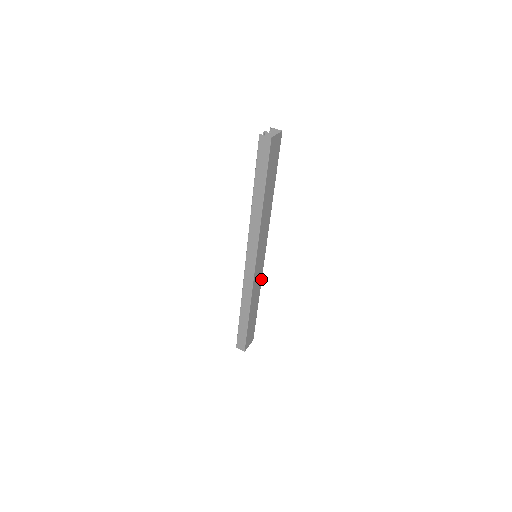
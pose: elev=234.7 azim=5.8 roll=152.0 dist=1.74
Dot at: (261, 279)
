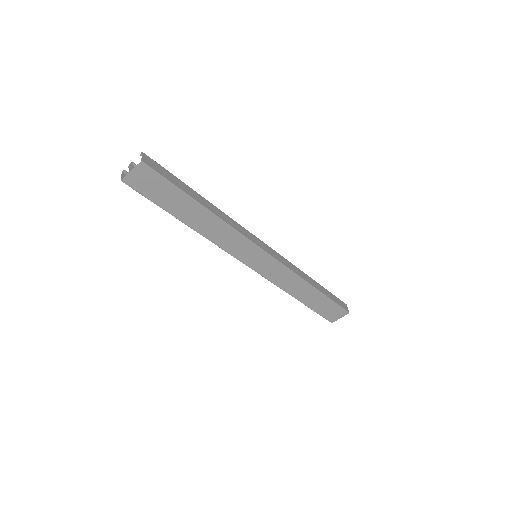
Dot at: (291, 271)
